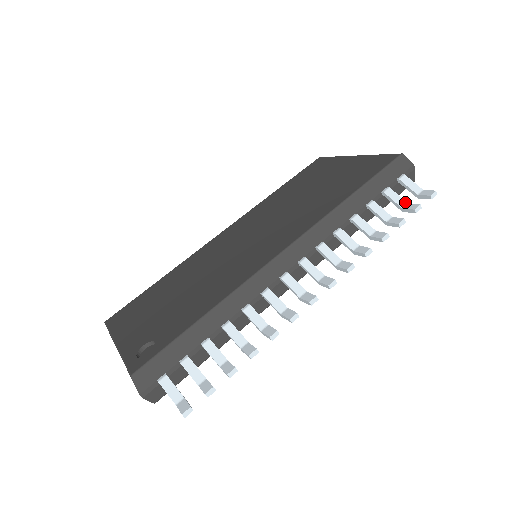
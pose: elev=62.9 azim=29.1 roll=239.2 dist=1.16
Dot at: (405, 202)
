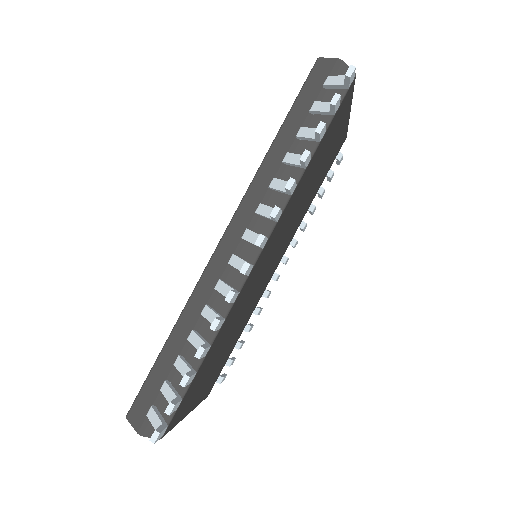
Dot at: occluded
